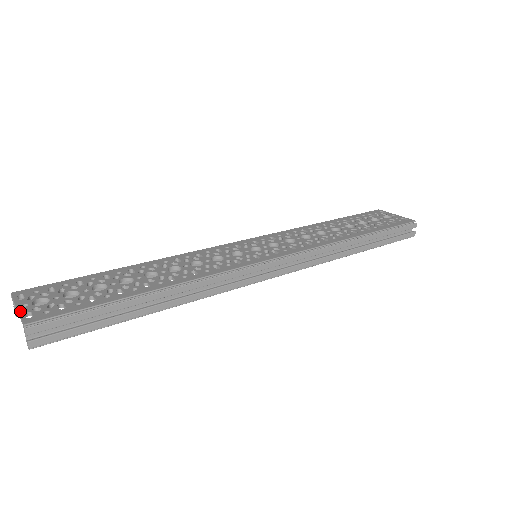
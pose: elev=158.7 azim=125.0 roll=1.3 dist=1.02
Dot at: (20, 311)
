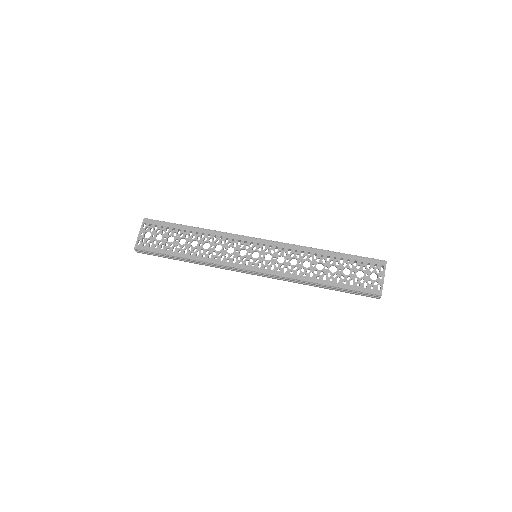
Dot at: (138, 237)
